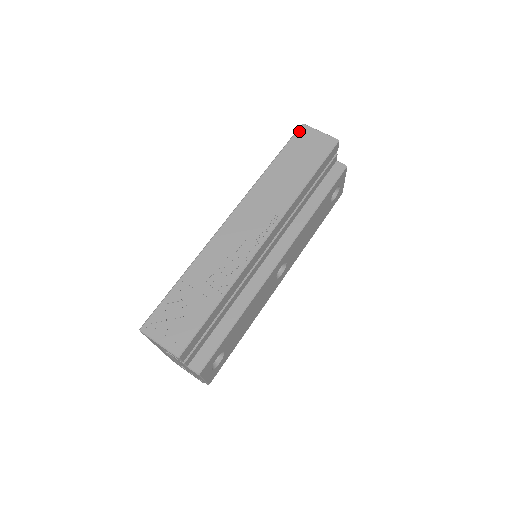
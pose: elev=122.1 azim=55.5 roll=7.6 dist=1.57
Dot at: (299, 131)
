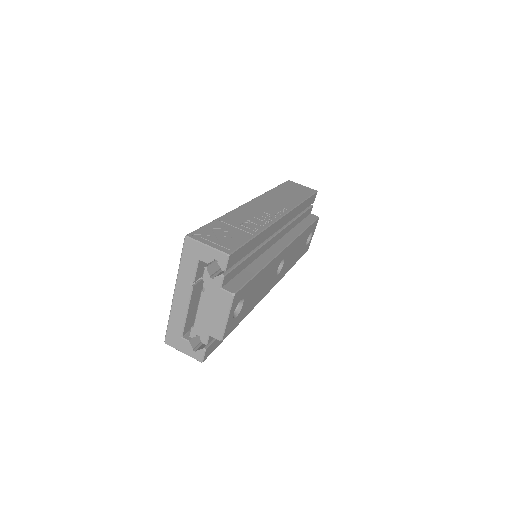
Dot at: (287, 182)
